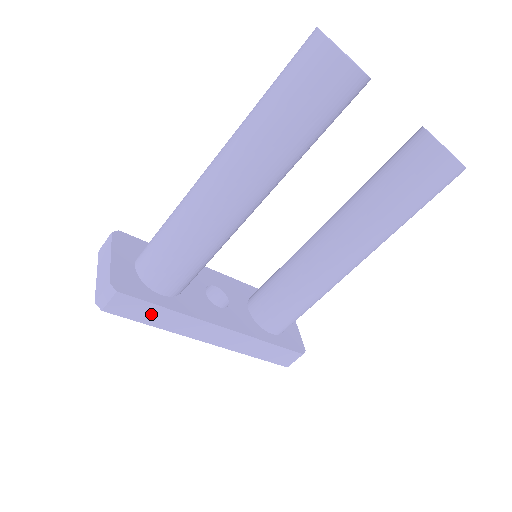
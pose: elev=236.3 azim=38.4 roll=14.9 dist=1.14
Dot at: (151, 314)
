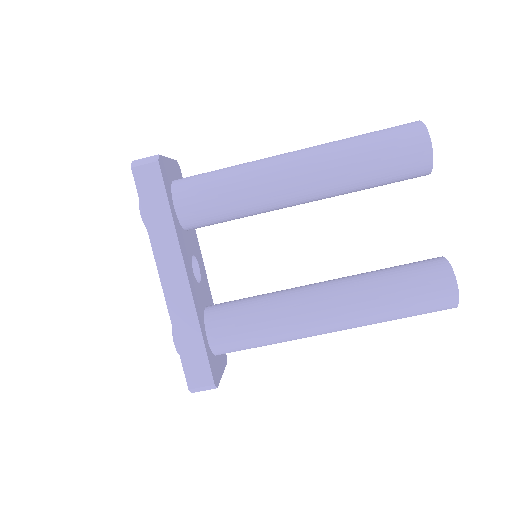
Dot at: (156, 206)
